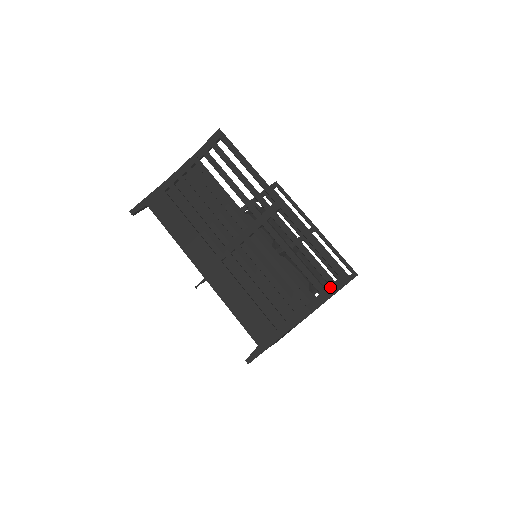
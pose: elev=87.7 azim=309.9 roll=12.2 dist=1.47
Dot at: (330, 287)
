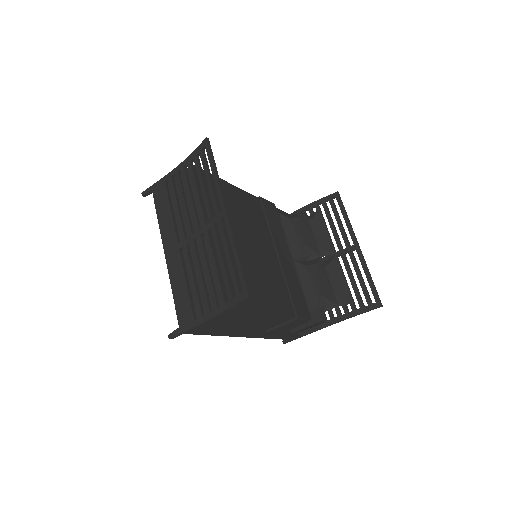
Dot at: (236, 298)
